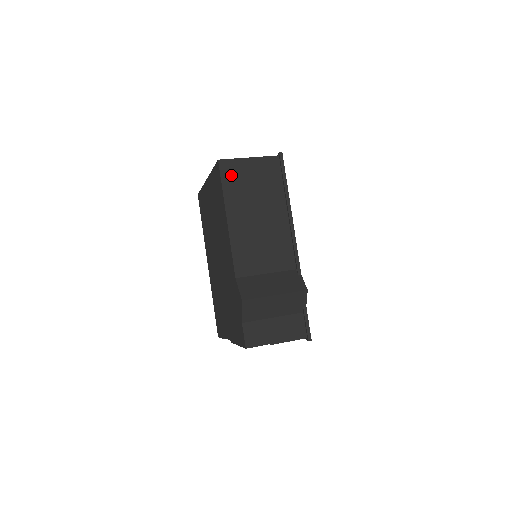
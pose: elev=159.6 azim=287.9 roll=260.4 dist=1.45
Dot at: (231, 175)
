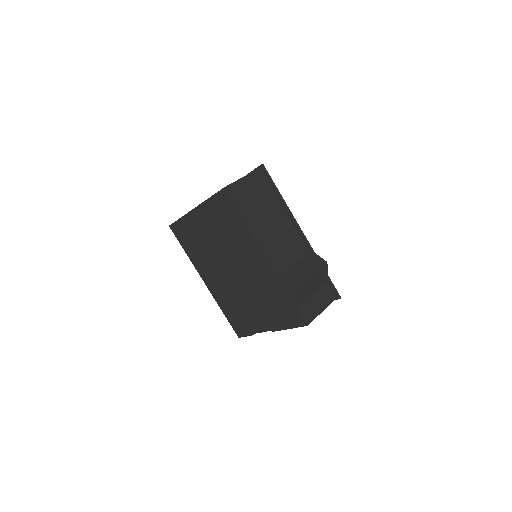
Dot at: (238, 196)
